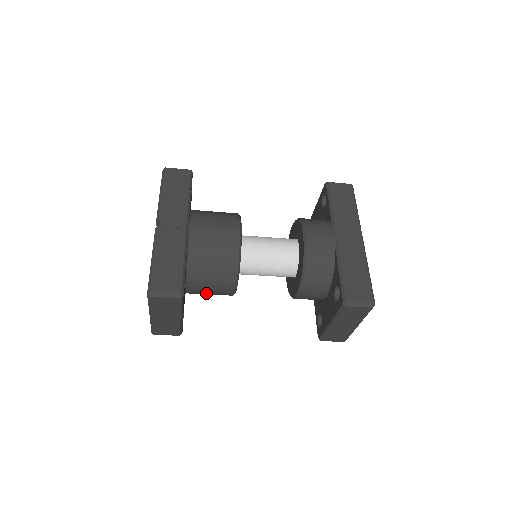
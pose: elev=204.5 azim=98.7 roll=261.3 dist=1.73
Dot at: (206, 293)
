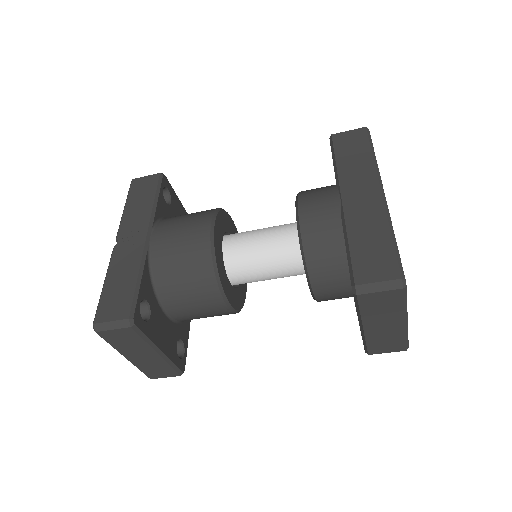
Dot at: (198, 316)
